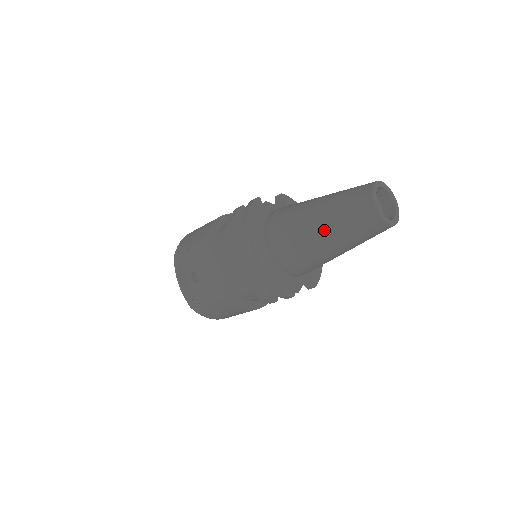
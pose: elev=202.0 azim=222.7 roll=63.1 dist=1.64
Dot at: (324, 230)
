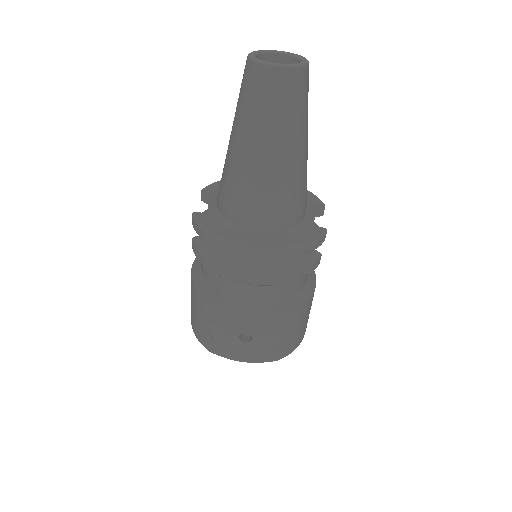
Dot at: (272, 147)
